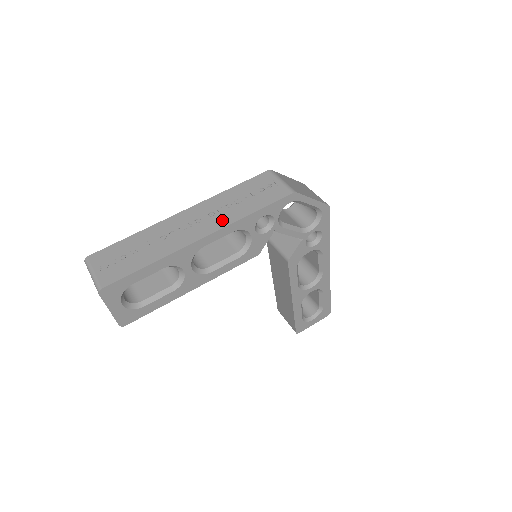
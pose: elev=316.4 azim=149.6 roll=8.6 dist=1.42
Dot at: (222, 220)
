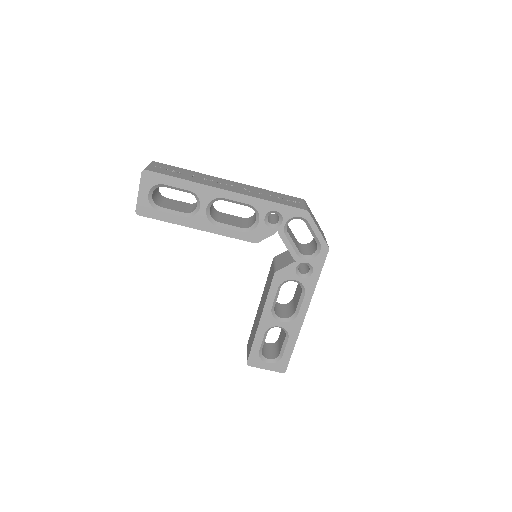
Dot at: (248, 193)
